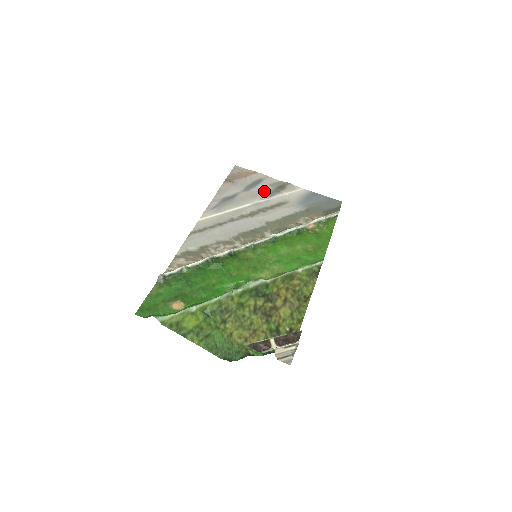
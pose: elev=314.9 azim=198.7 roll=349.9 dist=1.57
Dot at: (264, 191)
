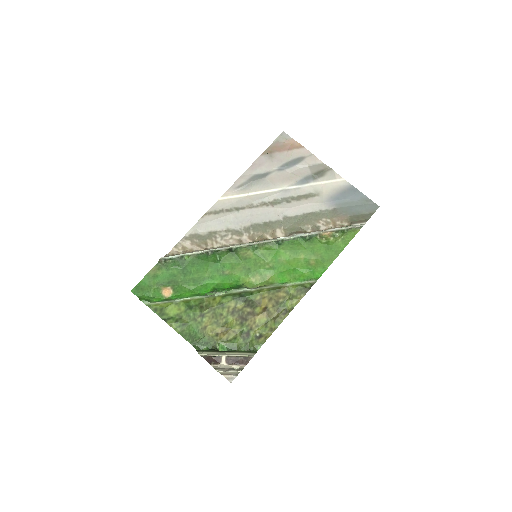
Dot at: (299, 175)
